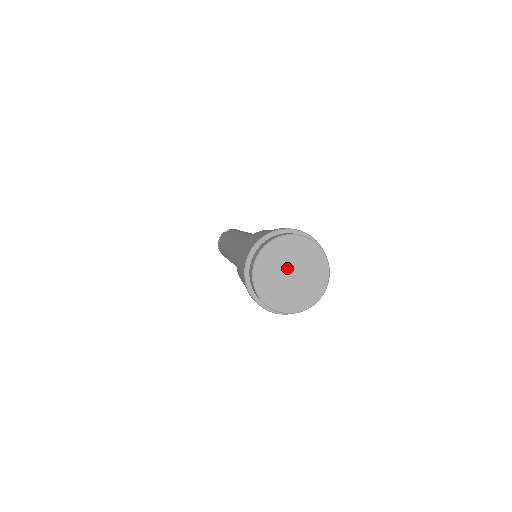
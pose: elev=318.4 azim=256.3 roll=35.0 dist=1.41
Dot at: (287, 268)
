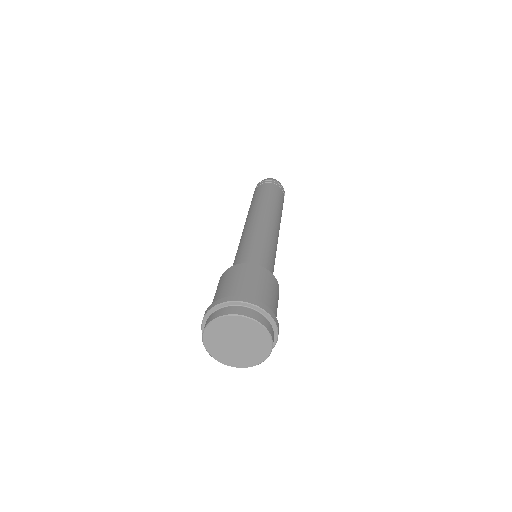
Dot at: (235, 337)
